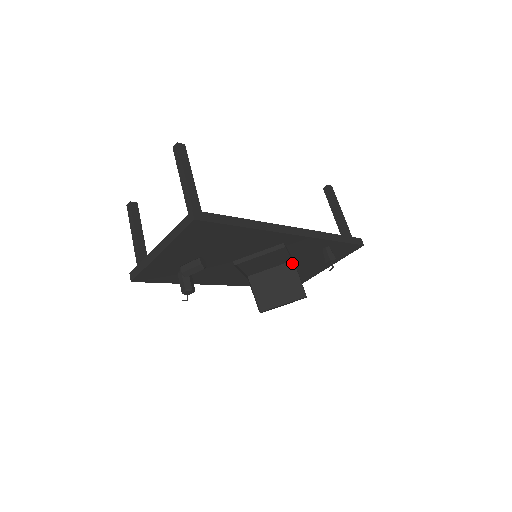
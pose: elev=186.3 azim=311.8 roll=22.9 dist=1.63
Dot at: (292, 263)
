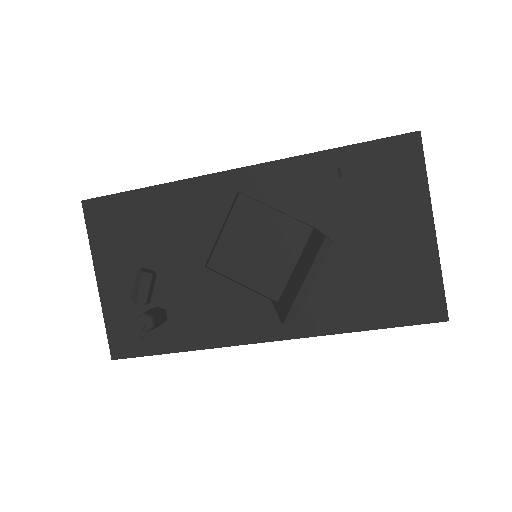
Dot at: (313, 232)
